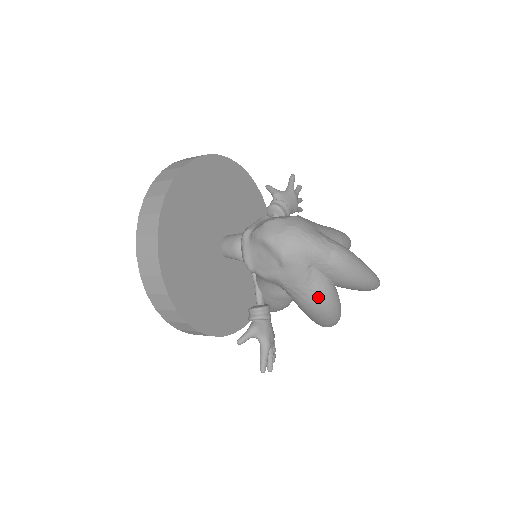
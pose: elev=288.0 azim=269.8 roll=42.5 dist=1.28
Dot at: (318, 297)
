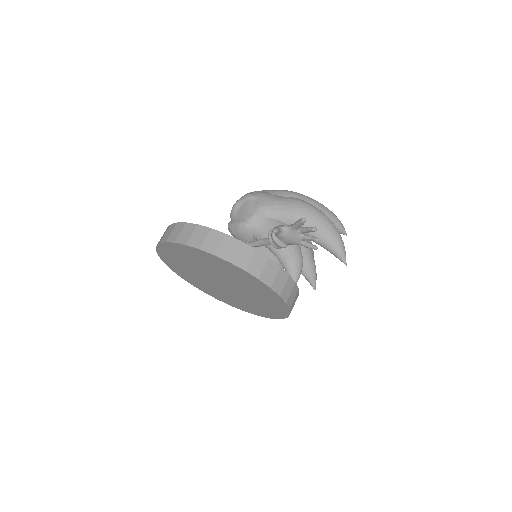
Dot at: (292, 199)
